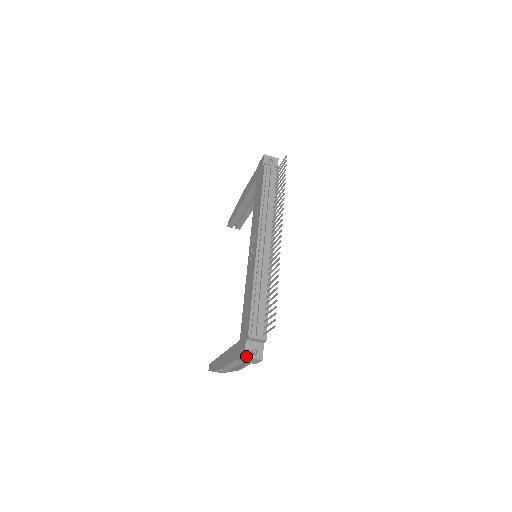
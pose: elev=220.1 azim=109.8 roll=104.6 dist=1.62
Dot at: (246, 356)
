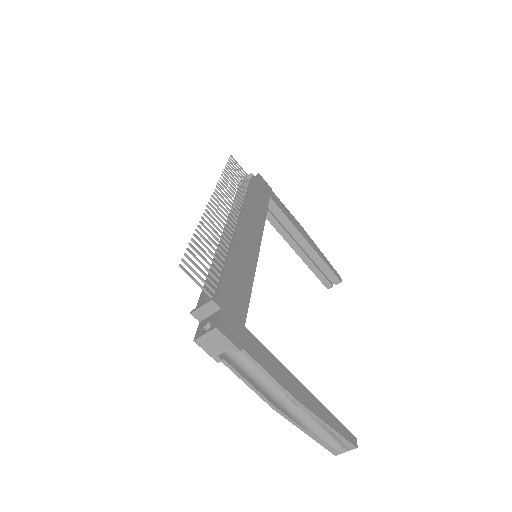
Dot at: (196, 338)
